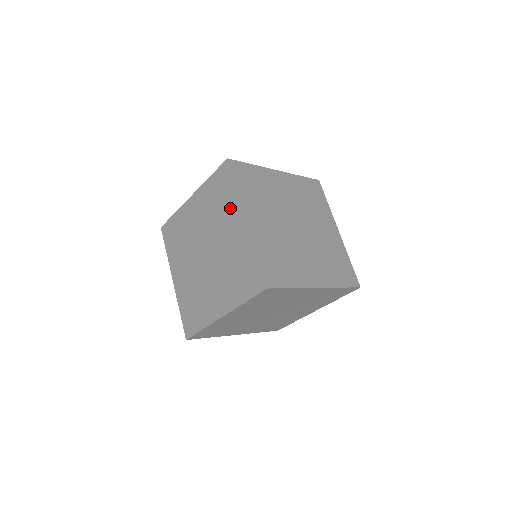
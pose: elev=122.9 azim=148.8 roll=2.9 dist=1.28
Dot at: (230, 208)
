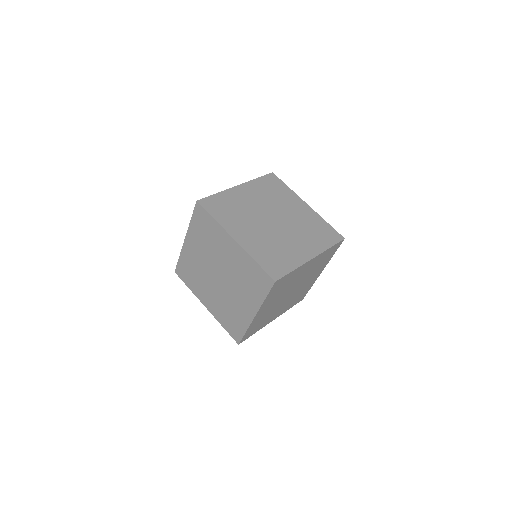
Dot at: (218, 236)
